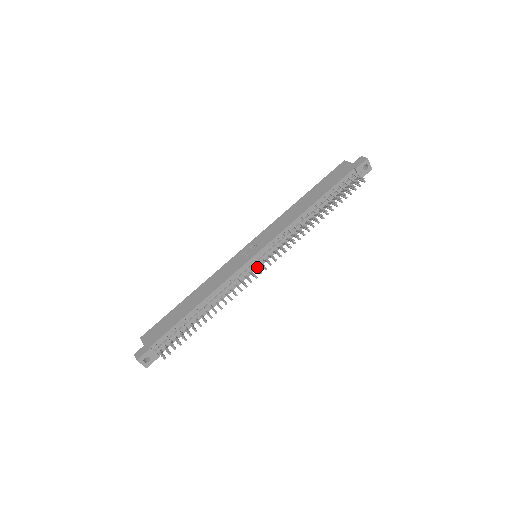
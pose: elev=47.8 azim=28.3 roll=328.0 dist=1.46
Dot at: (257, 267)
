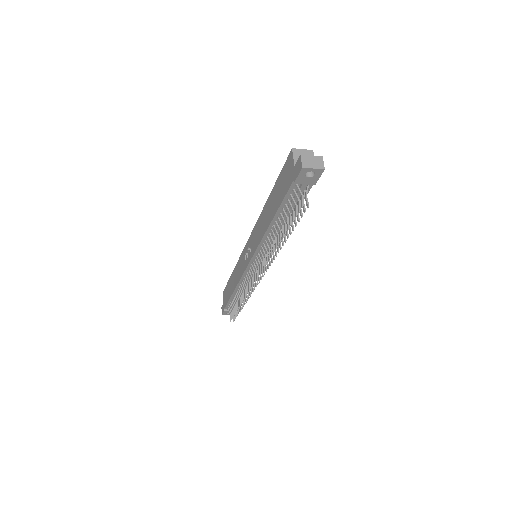
Dot at: occluded
